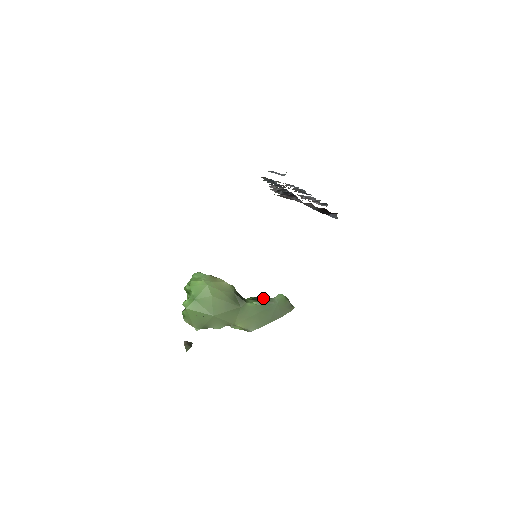
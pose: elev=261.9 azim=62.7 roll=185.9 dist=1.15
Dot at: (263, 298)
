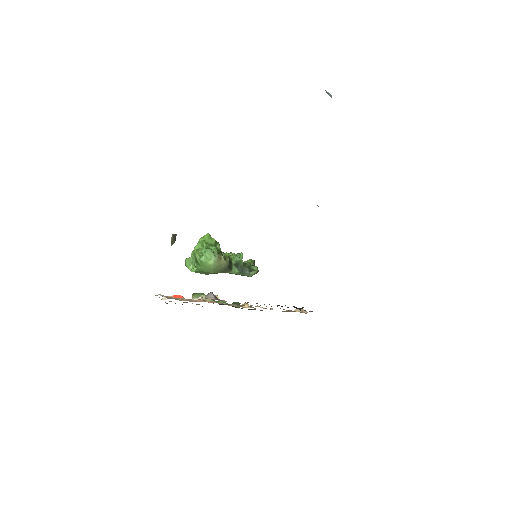
Dot at: (243, 267)
